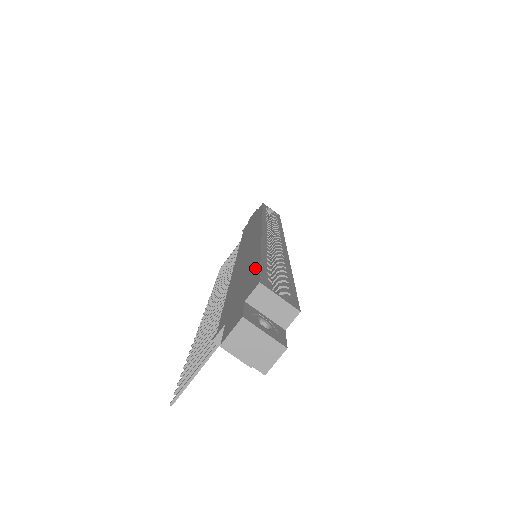
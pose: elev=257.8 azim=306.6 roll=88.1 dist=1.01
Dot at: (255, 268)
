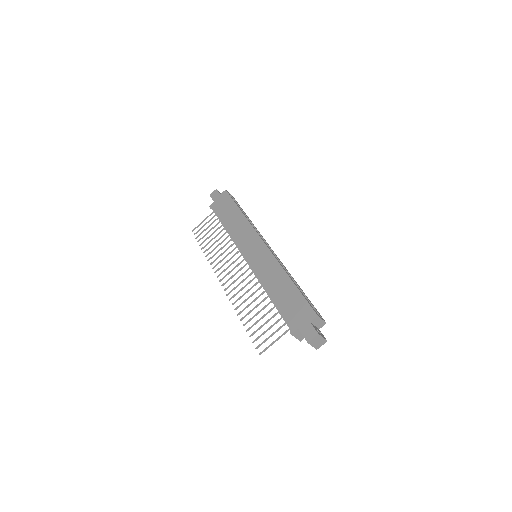
Dot at: (300, 297)
